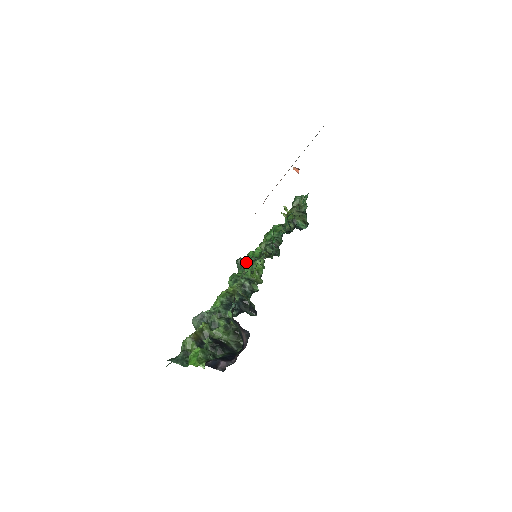
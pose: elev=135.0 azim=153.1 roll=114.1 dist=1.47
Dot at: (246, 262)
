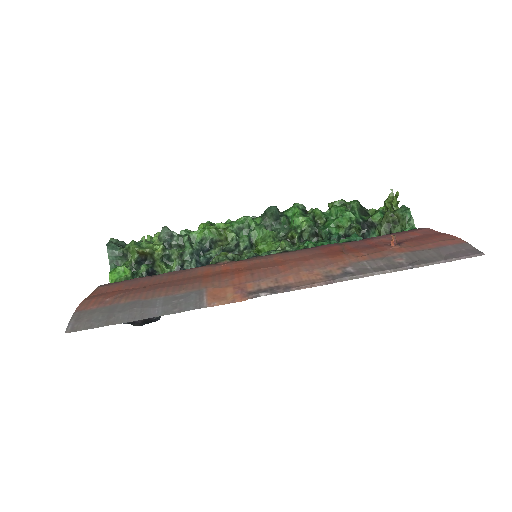
Dot at: (274, 220)
